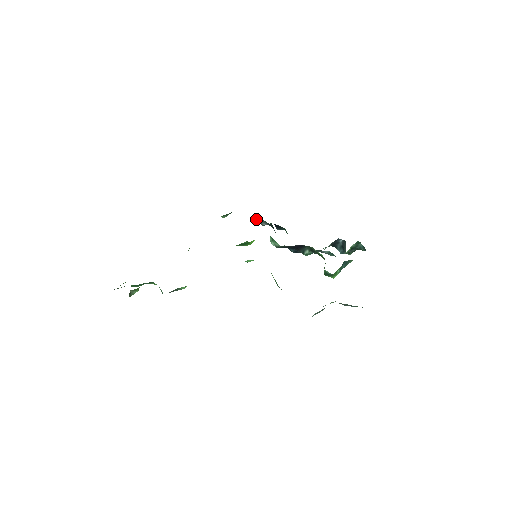
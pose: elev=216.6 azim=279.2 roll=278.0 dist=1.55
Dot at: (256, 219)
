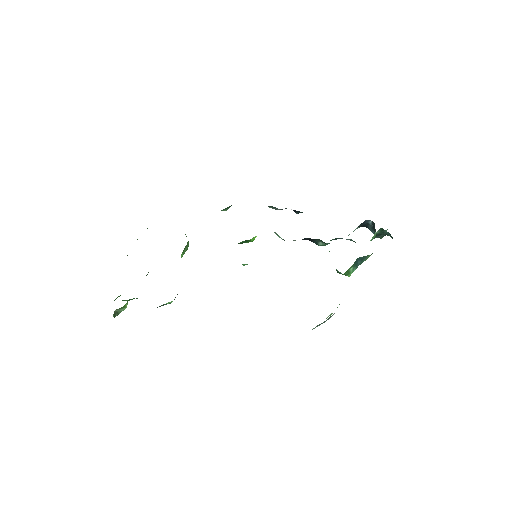
Dot at: occluded
